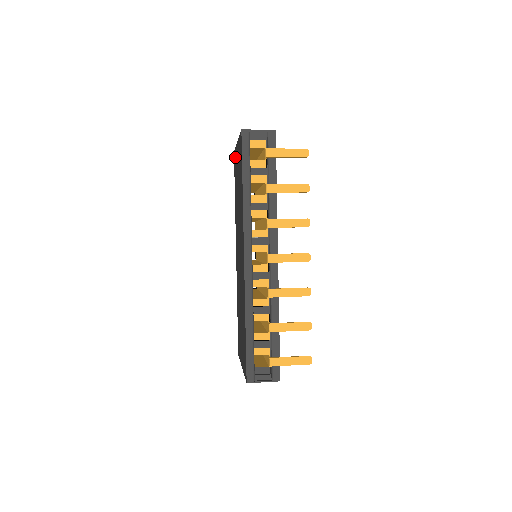
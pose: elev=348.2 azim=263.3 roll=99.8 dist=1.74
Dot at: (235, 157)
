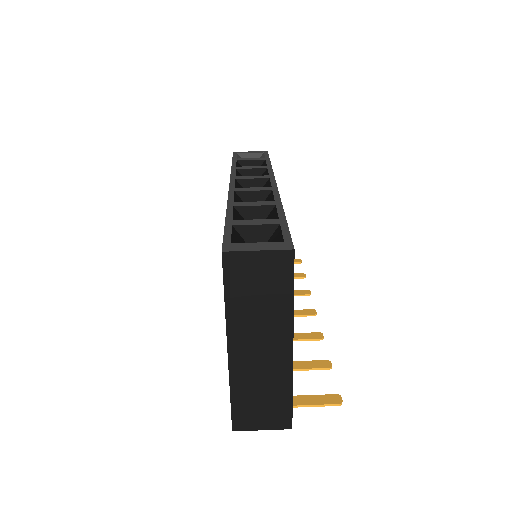
Dot at: occluded
